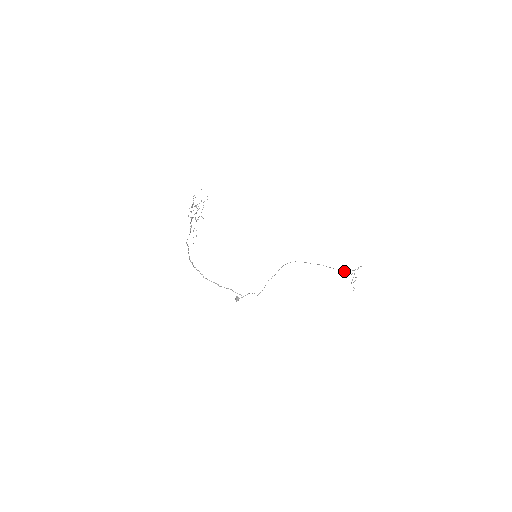
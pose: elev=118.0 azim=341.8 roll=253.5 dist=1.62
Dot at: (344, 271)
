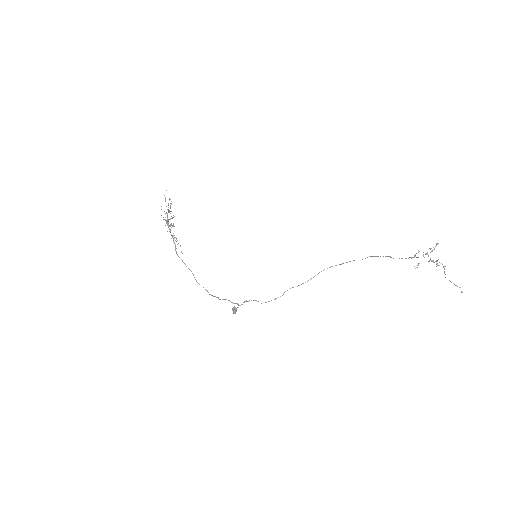
Dot at: (409, 257)
